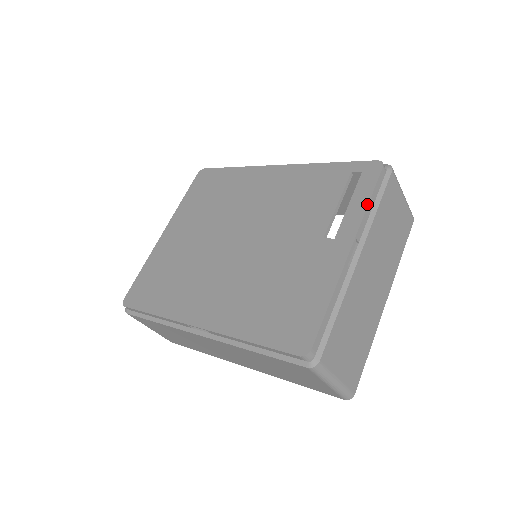
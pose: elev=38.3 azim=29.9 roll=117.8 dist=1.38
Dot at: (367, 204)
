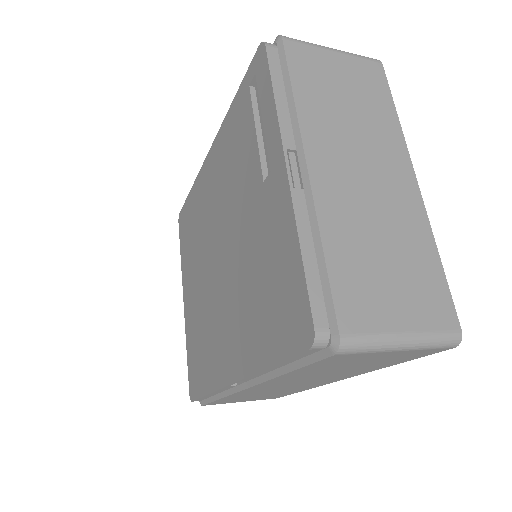
Dot at: (273, 101)
